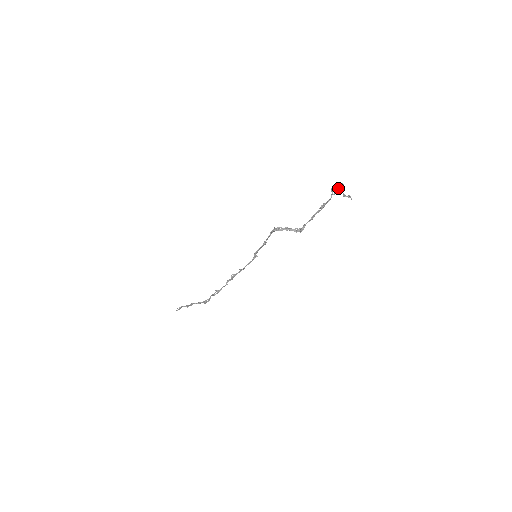
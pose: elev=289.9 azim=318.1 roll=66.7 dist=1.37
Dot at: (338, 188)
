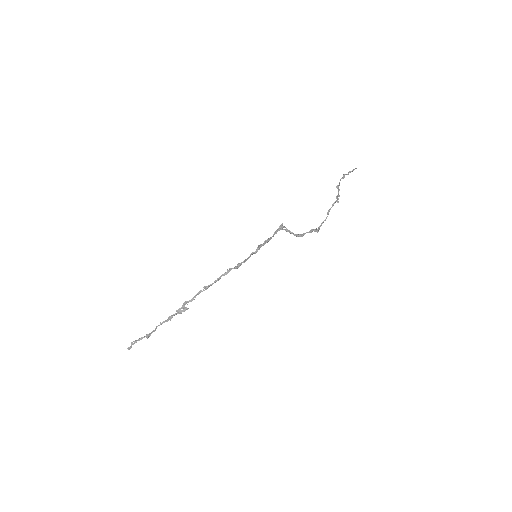
Dot at: occluded
